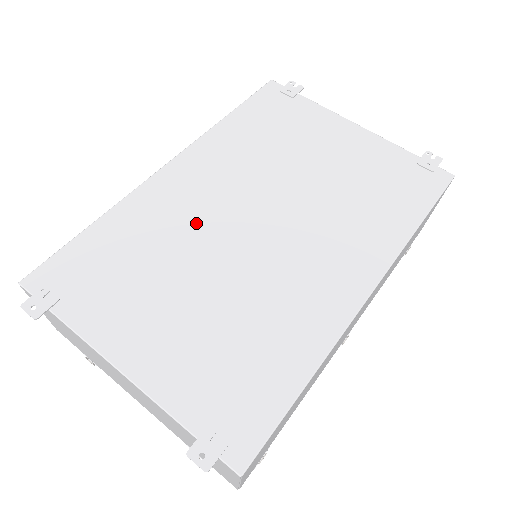
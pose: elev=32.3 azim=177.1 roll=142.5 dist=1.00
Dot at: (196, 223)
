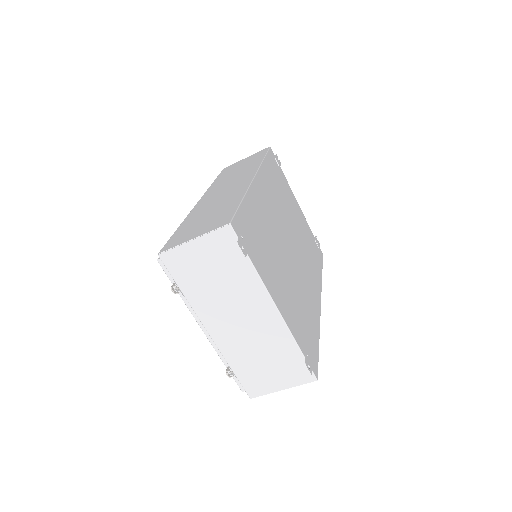
Dot at: (274, 228)
